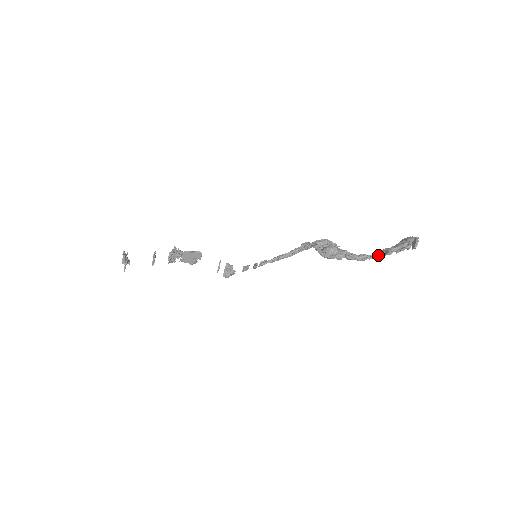
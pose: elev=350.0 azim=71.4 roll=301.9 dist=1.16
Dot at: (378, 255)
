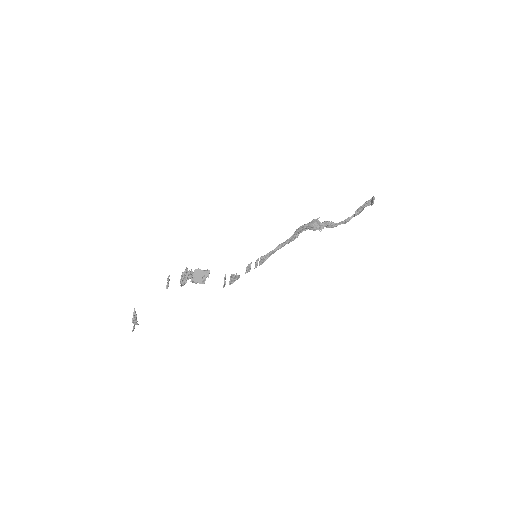
Dot at: (349, 217)
